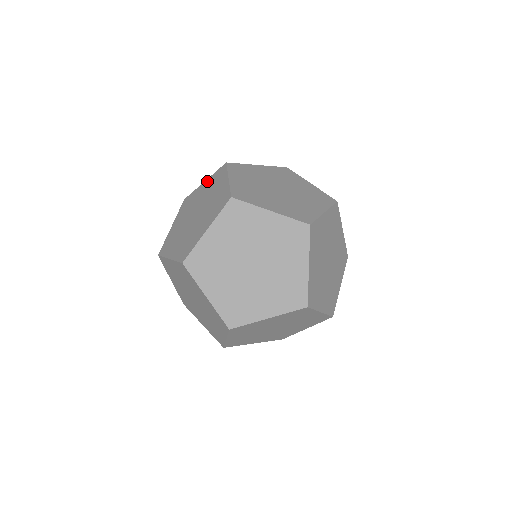
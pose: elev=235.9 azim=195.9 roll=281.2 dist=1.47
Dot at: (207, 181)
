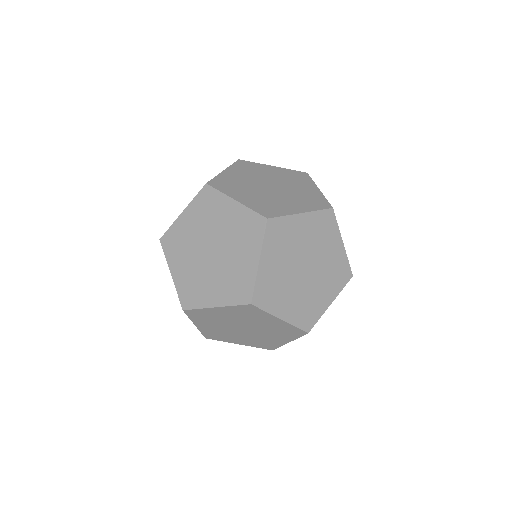
Dot at: (280, 169)
